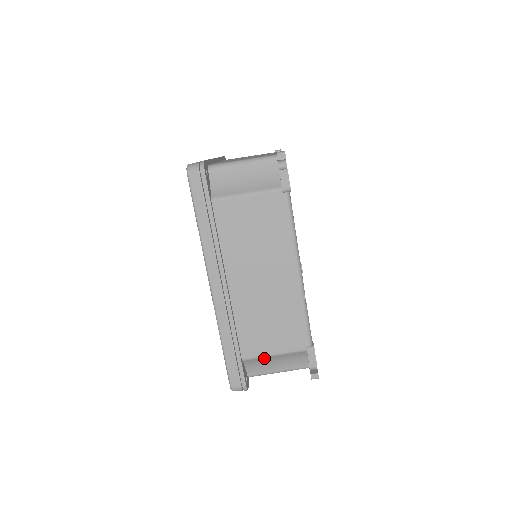
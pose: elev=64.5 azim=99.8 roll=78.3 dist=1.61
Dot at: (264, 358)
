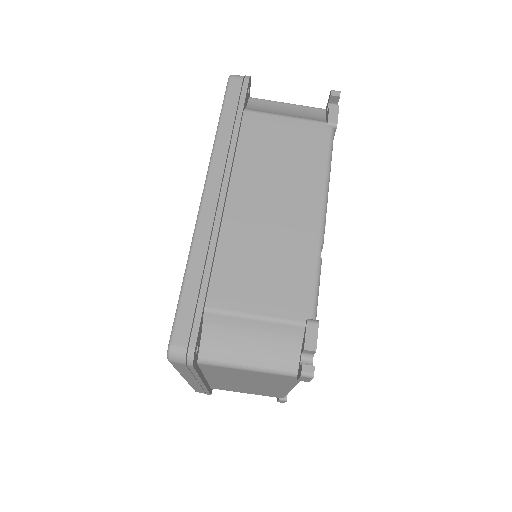
Dot at: (237, 320)
